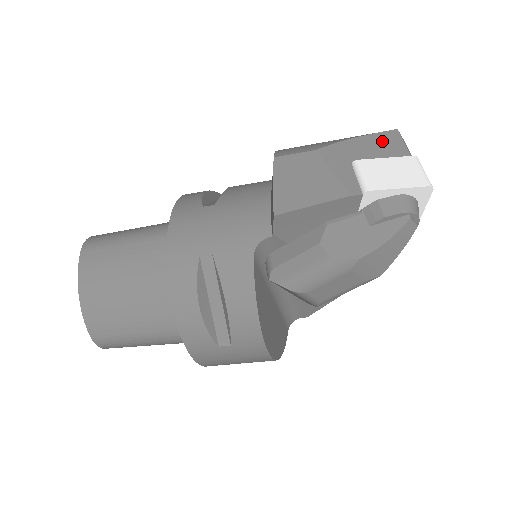
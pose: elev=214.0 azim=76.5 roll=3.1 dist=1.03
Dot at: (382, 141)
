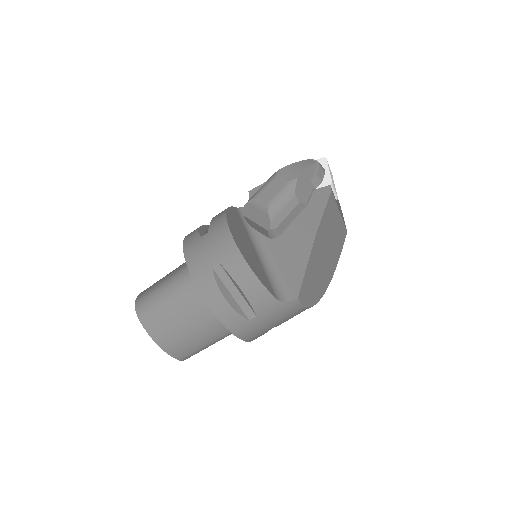
Dot at: occluded
